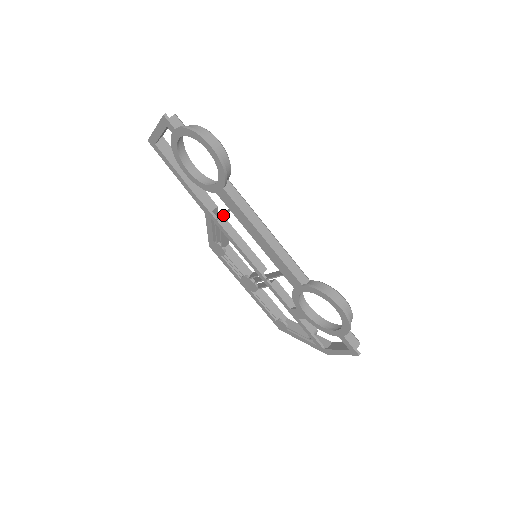
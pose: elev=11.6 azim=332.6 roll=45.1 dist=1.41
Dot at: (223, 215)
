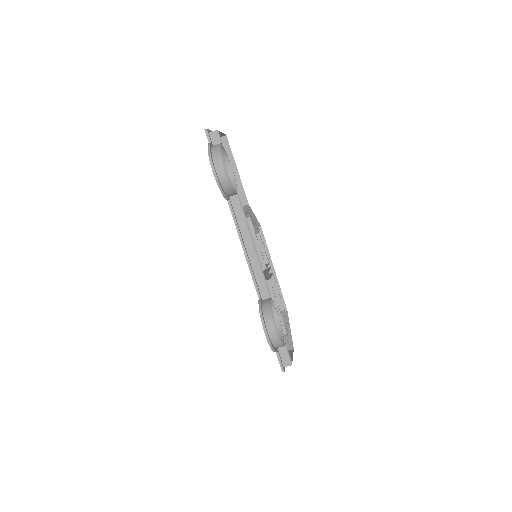
Dot at: occluded
